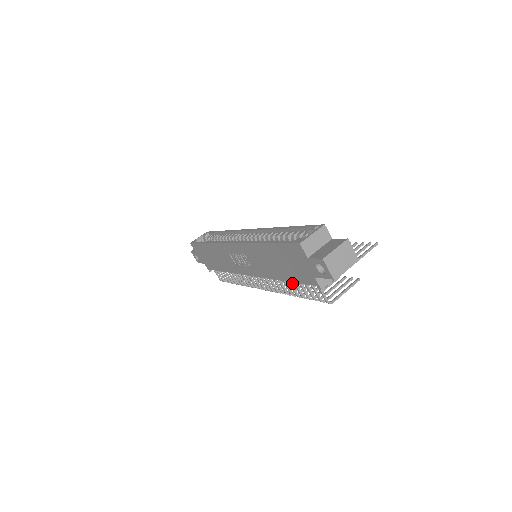
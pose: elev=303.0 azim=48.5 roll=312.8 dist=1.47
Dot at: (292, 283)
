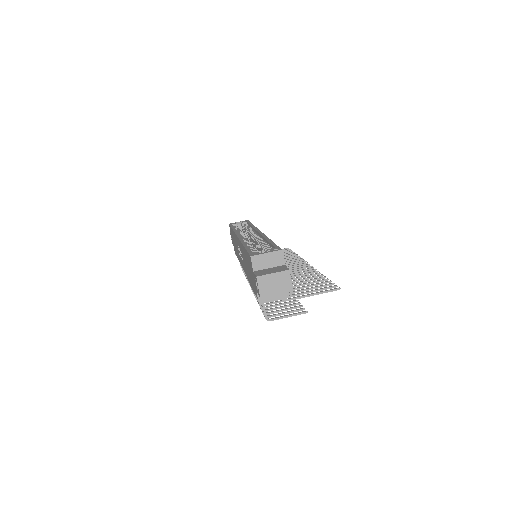
Dot at: occluded
